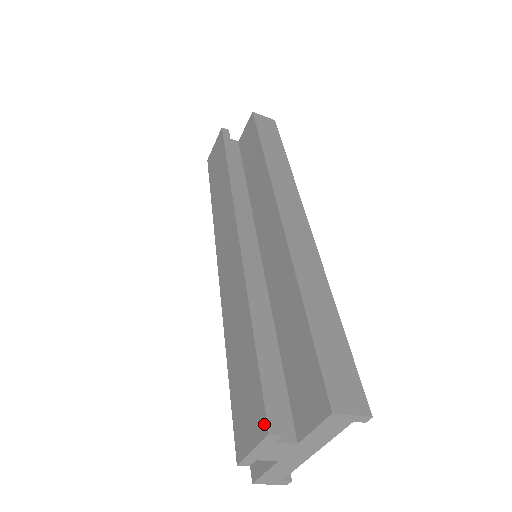
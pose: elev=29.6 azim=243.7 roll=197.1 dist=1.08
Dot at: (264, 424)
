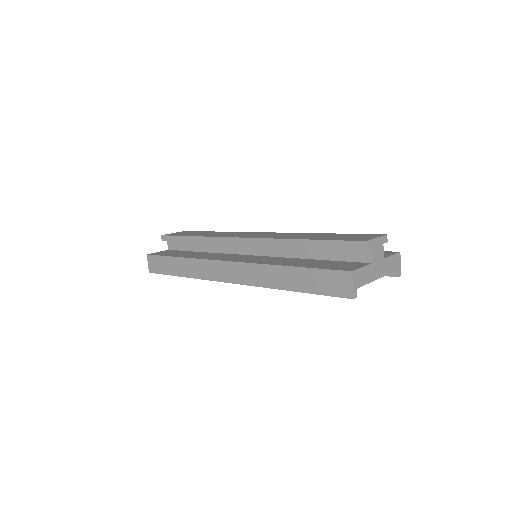
Dot at: (379, 234)
